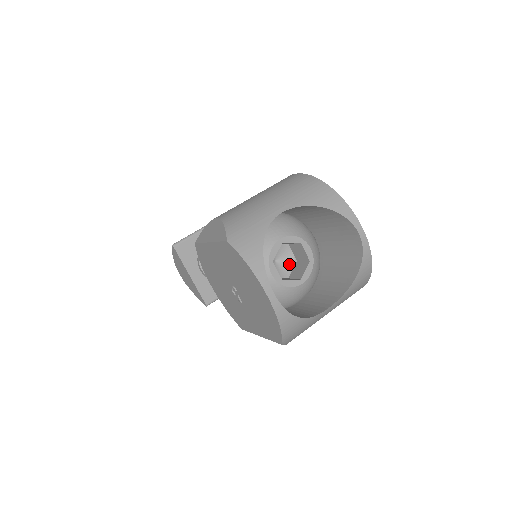
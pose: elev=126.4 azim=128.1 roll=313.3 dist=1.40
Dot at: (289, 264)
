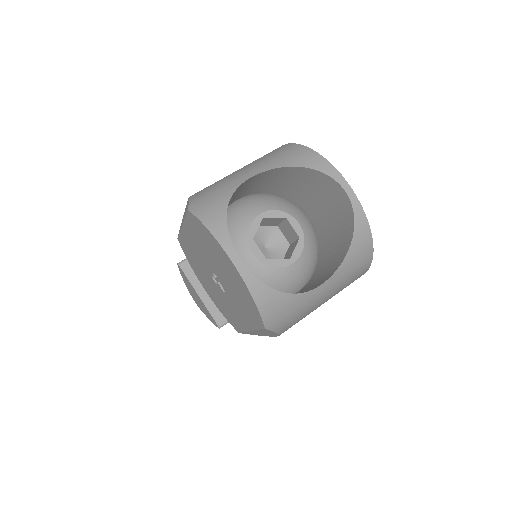
Dot at: (281, 249)
